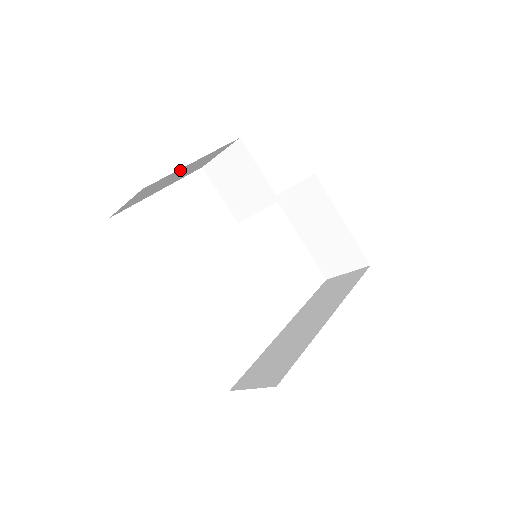
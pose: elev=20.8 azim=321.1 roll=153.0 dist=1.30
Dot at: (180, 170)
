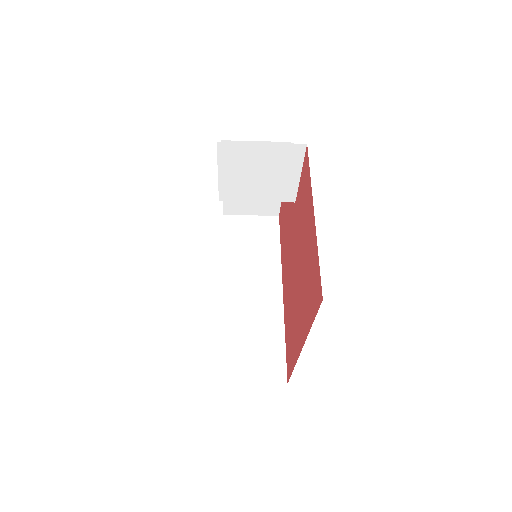
Dot at: occluded
